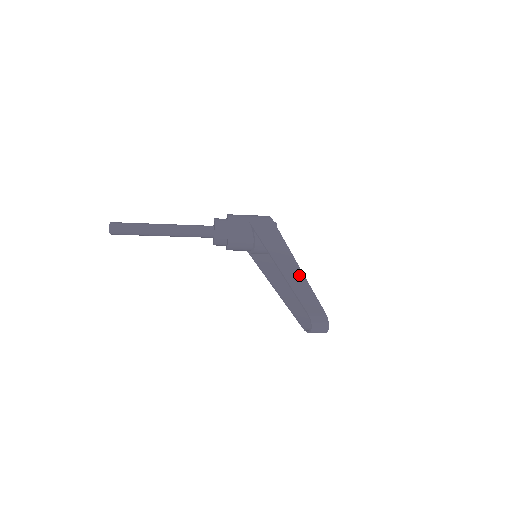
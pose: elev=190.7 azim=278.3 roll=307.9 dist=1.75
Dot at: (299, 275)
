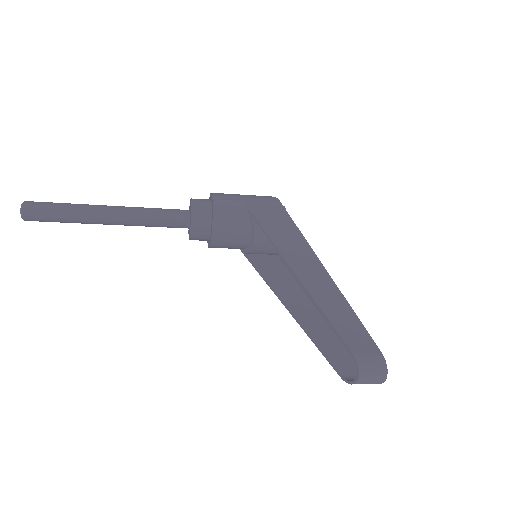
Dot at: (329, 286)
